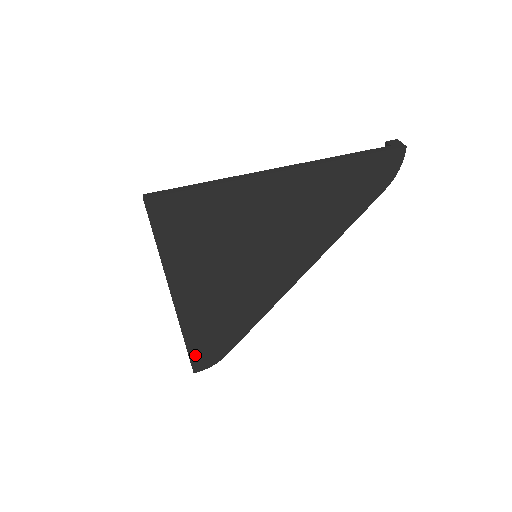
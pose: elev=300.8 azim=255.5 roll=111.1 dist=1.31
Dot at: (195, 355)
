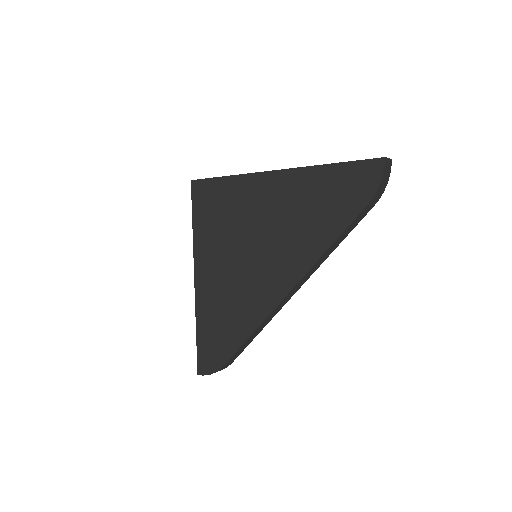
Dot at: (201, 351)
